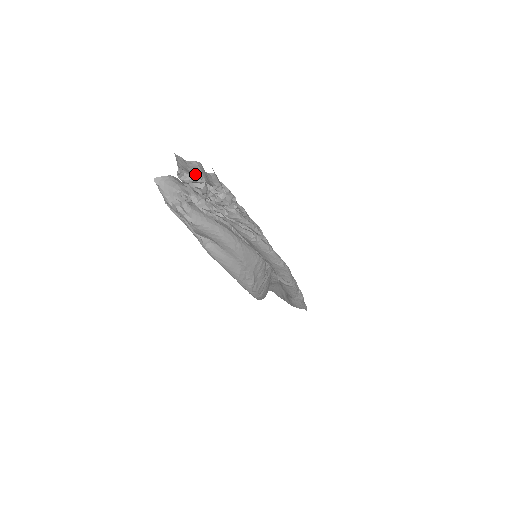
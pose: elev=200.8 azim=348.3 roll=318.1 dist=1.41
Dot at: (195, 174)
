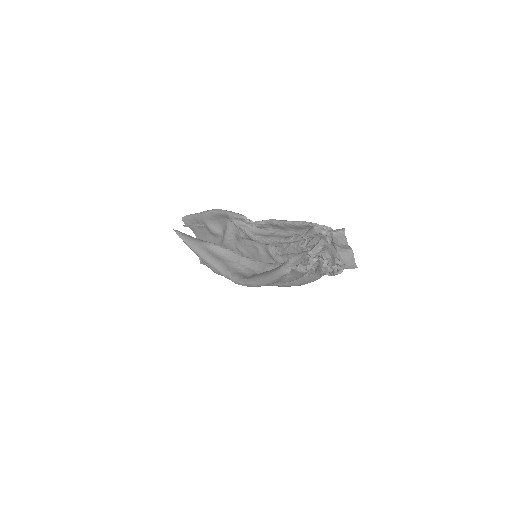
Dot at: (338, 248)
